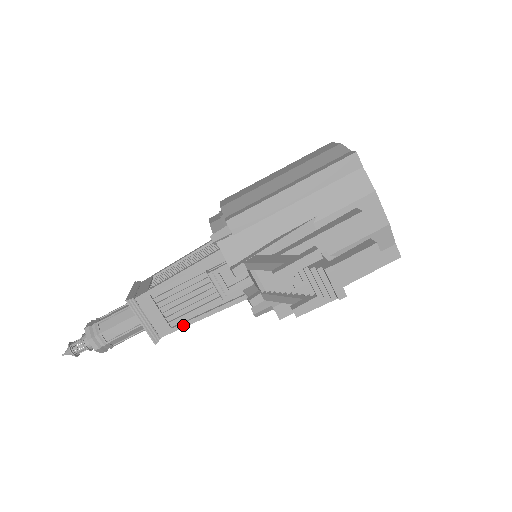
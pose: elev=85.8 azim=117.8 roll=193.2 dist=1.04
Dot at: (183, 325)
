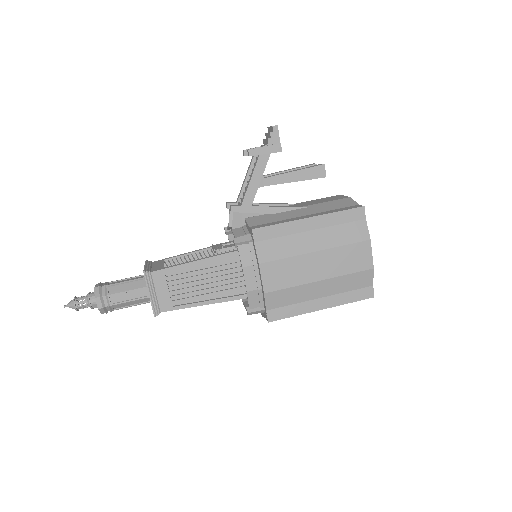
Dot at: (174, 266)
